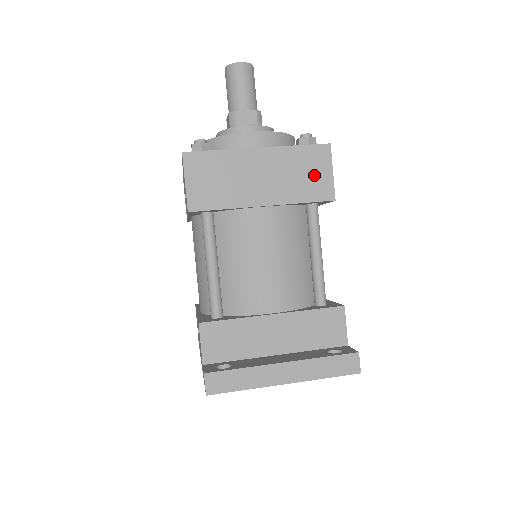
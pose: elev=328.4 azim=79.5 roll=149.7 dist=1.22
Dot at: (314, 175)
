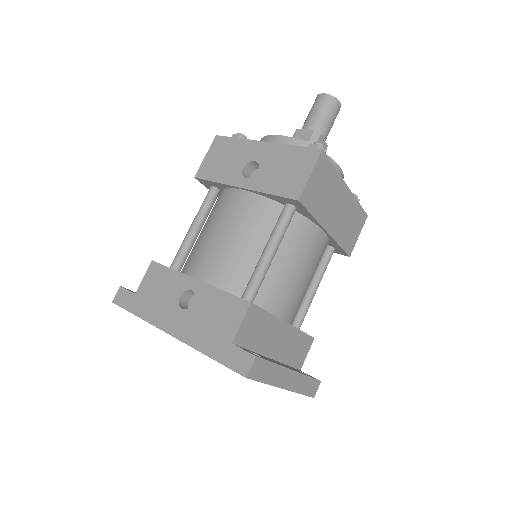
Dot at: (353, 231)
